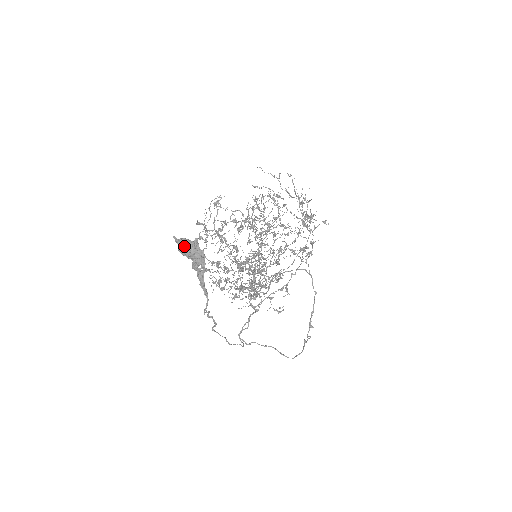
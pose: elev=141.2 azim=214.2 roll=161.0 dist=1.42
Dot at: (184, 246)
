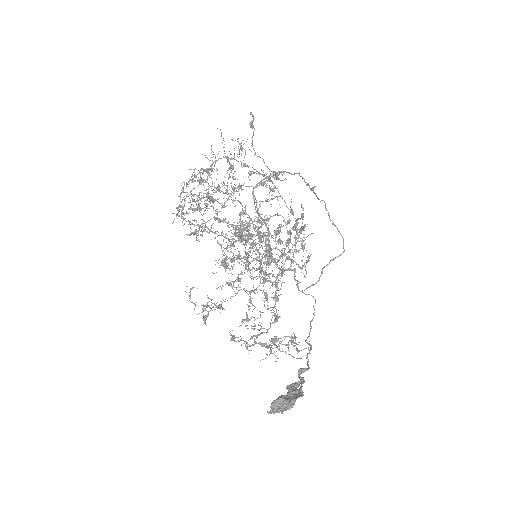
Dot at: (285, 410)
